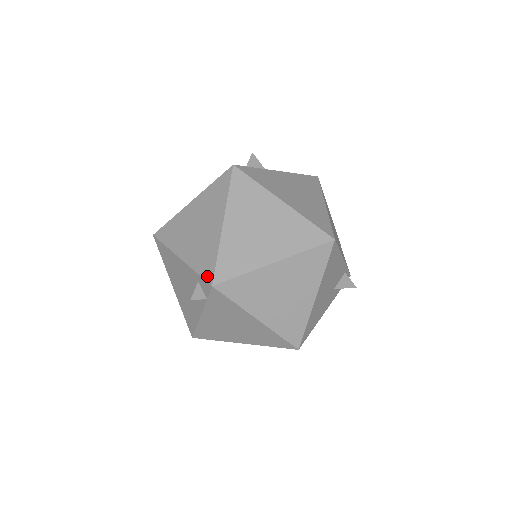
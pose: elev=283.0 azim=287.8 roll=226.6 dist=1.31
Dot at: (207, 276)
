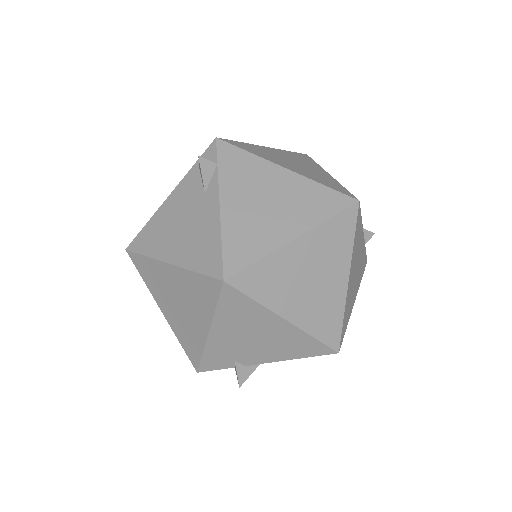
Dot at: (207, 149)
